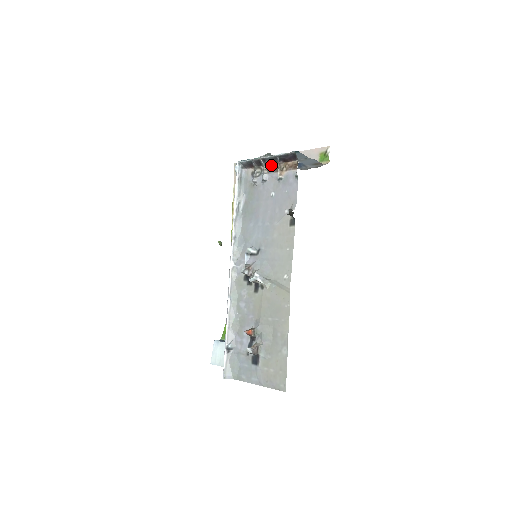
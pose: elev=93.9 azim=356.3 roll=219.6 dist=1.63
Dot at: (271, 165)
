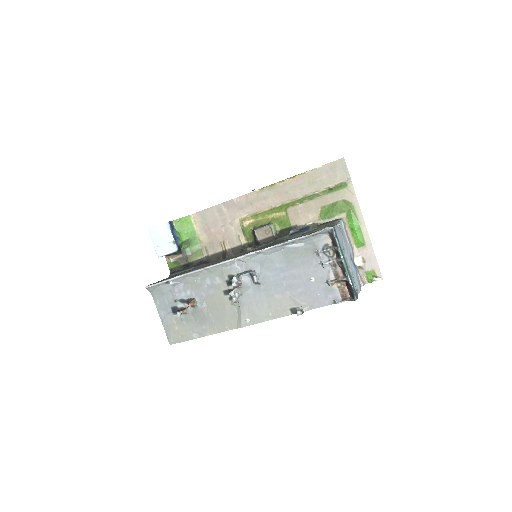
Dot at: (340, 267)
